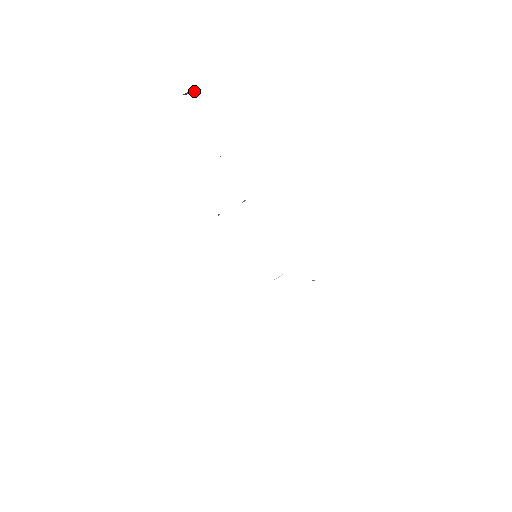
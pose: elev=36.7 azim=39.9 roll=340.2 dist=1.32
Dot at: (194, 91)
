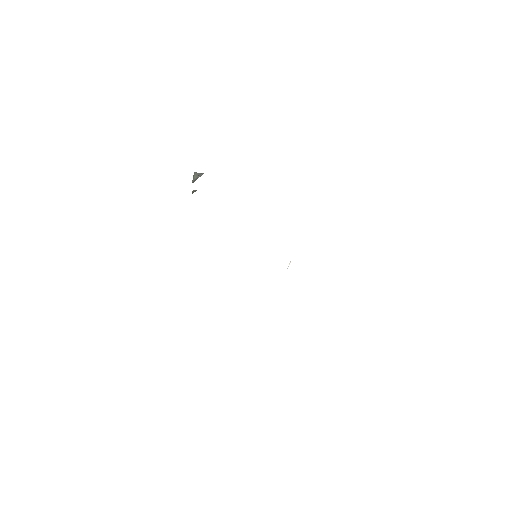
Dot at: (199, 174)
